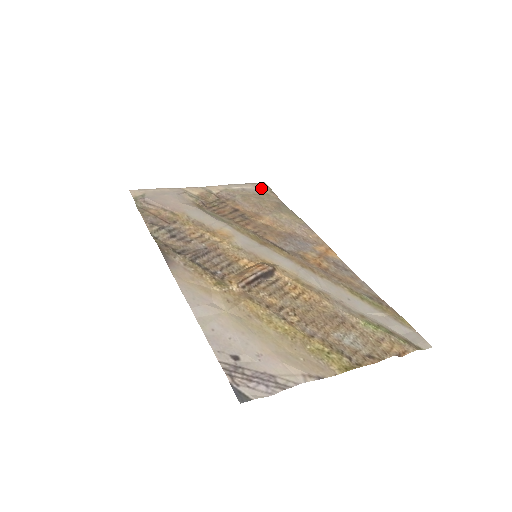
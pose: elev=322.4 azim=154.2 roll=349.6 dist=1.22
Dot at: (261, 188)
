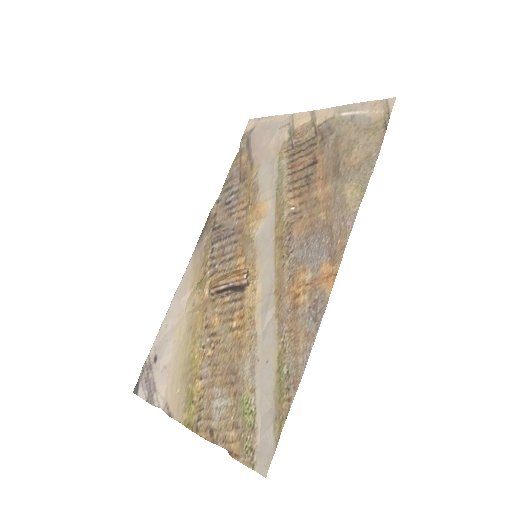
Dot at: (377, 115)
